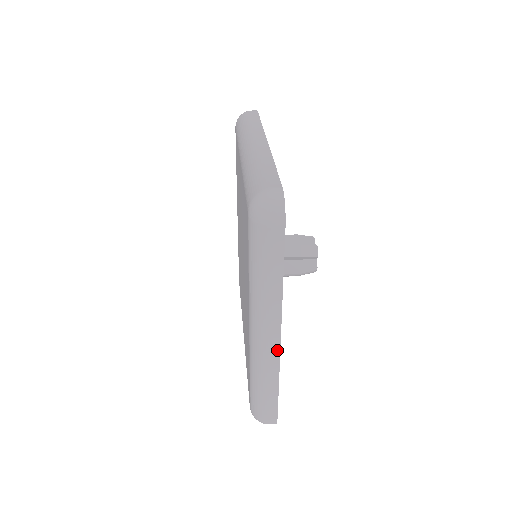
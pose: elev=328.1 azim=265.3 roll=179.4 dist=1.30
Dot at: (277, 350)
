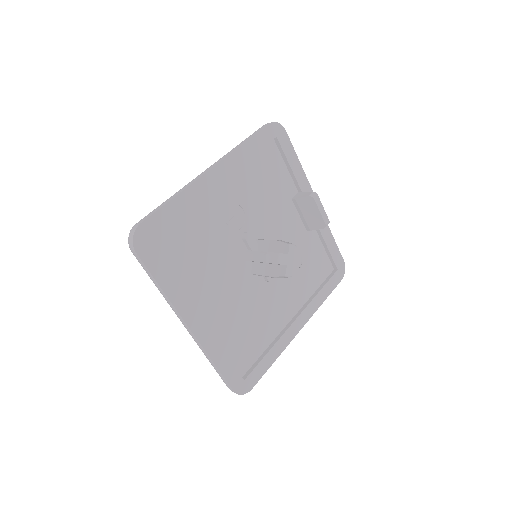
Dot at: (194, 337)
